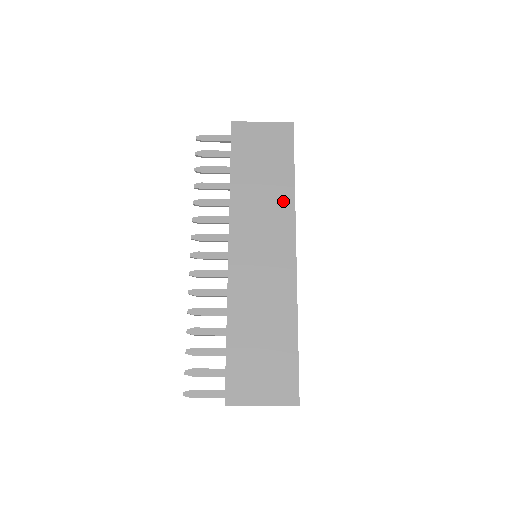
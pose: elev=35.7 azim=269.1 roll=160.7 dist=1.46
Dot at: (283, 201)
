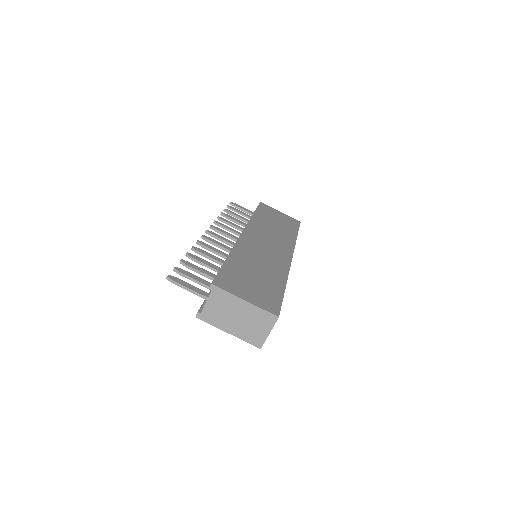
Dot at: (287, 238)
